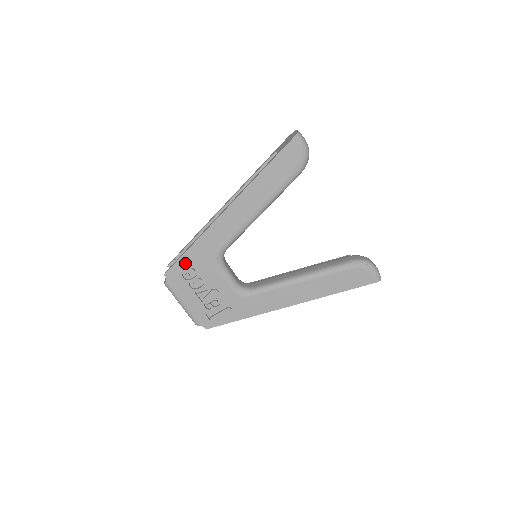
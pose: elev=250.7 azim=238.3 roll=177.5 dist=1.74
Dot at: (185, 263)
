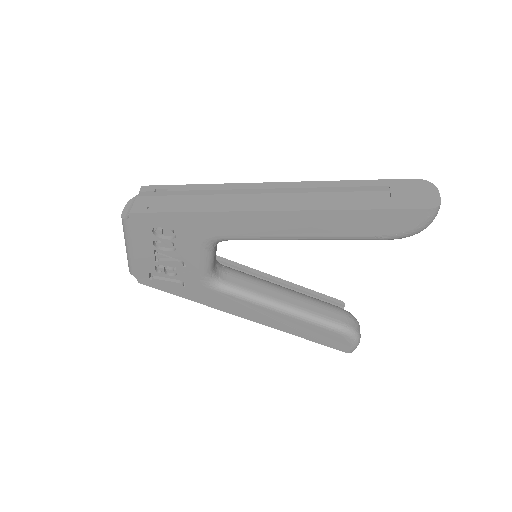
Dot at: (168, 220)
